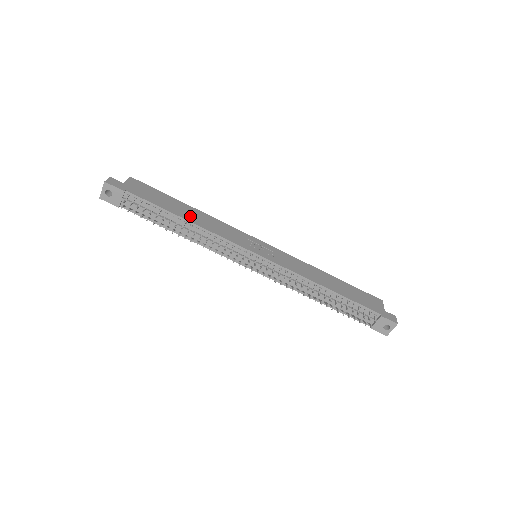
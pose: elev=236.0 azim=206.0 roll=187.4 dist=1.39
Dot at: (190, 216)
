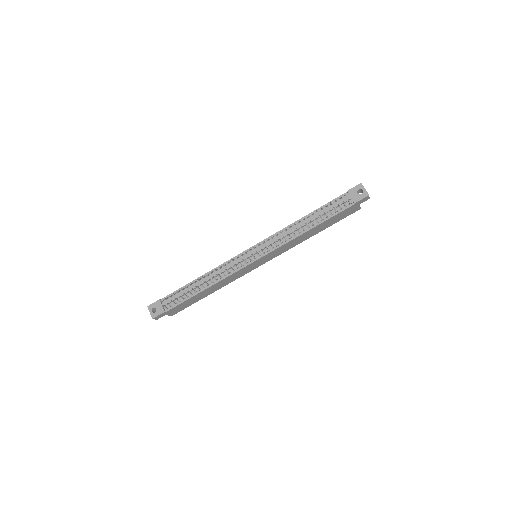
Dot at: occluded
